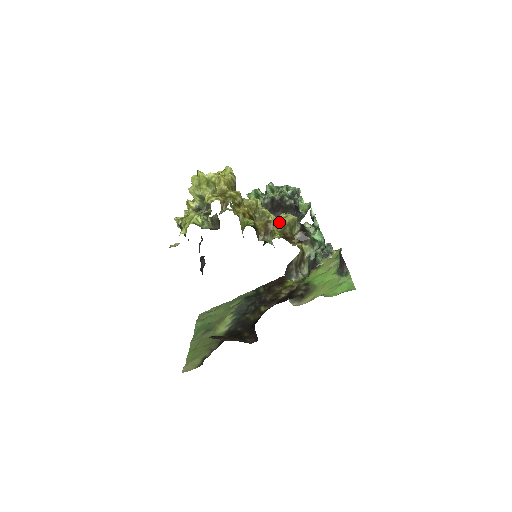
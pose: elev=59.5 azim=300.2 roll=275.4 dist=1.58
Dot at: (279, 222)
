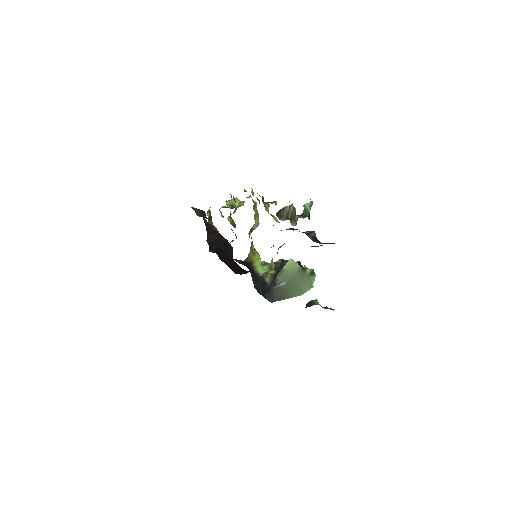
Dot at: occluded
